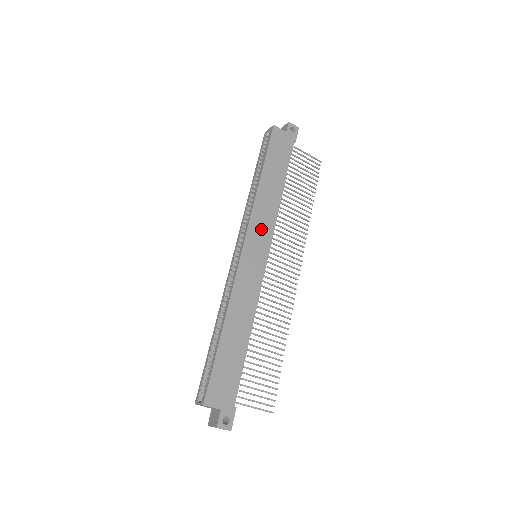
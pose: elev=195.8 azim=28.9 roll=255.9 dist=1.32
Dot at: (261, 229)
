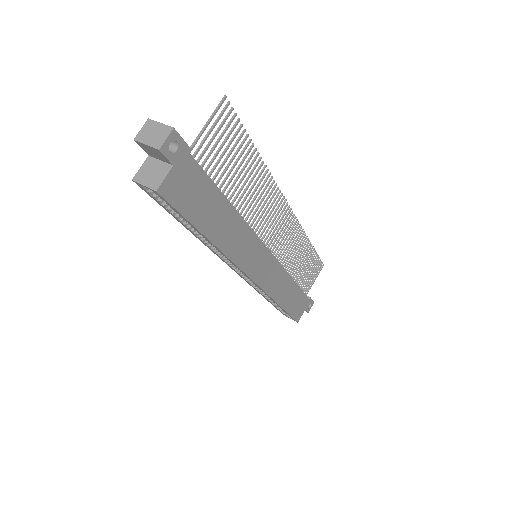
Dot at: (250, 254)
